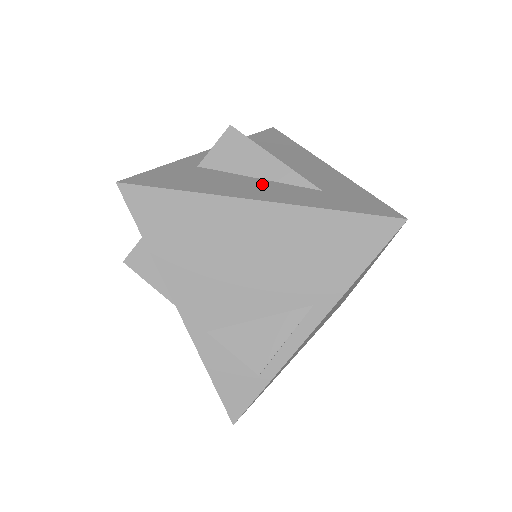
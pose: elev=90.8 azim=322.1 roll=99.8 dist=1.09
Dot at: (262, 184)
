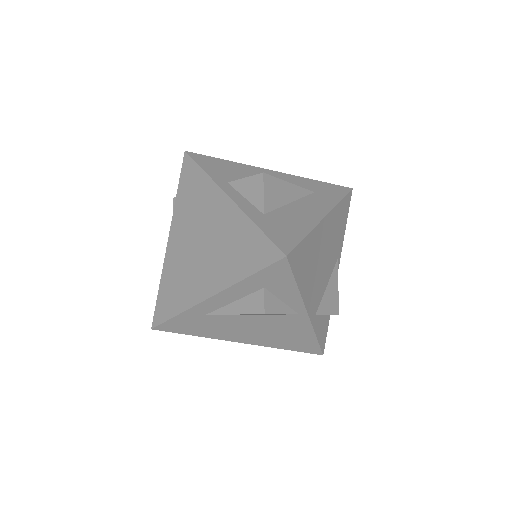
Dot at: (301, 205)
